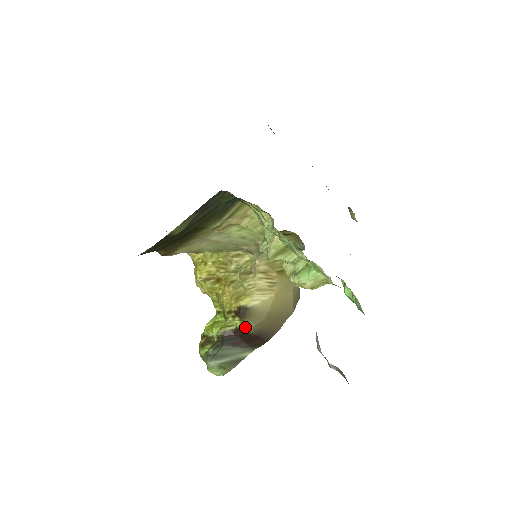
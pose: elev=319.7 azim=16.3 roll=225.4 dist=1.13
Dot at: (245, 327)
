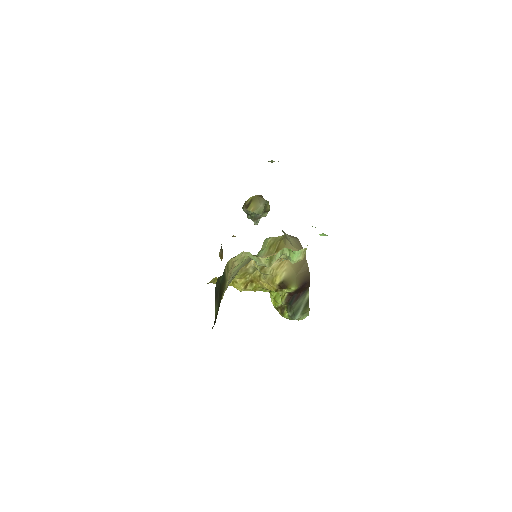
Dot at: (292, 289)
